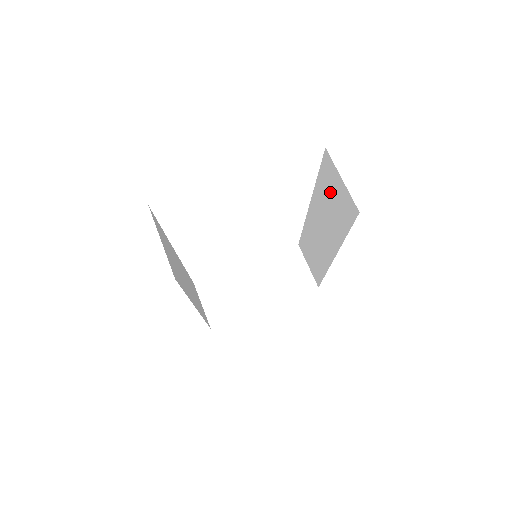
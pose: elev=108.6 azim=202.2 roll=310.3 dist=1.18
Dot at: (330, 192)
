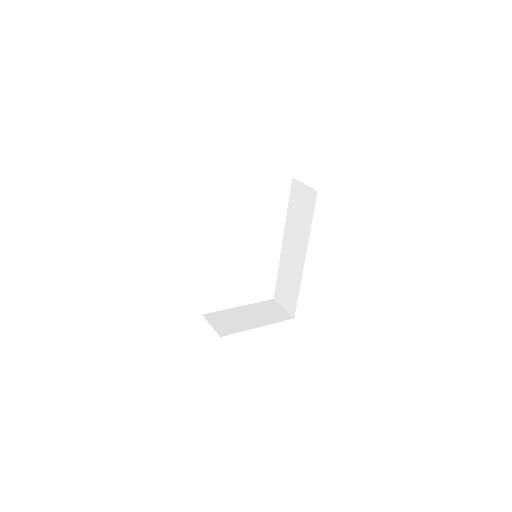
Dot at: (298, 205)
